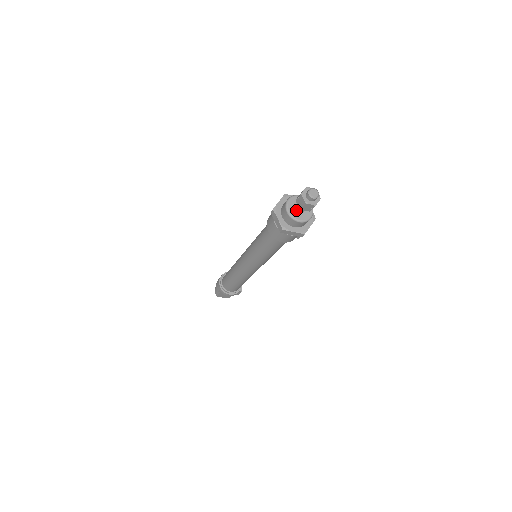
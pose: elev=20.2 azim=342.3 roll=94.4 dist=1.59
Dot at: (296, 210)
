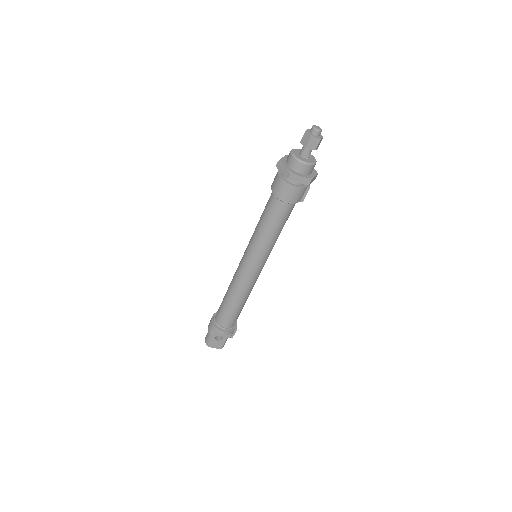
Dot at: (301, 156)
